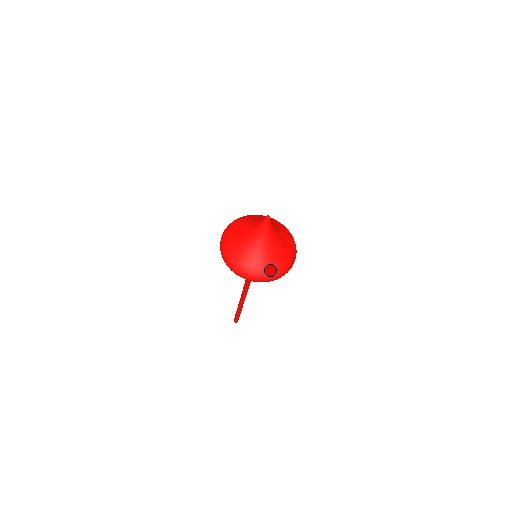
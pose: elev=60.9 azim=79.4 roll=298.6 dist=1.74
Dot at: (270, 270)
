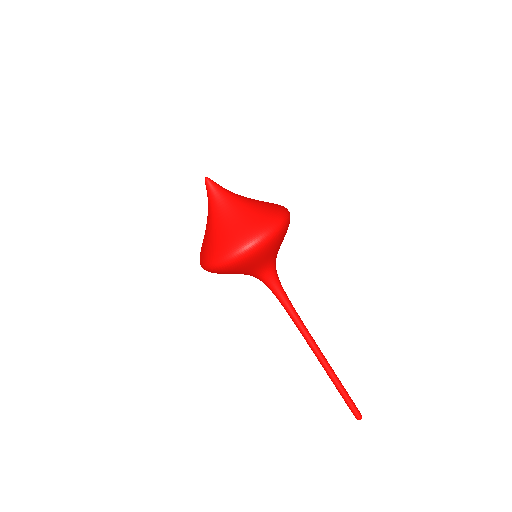
Dot at: (263, 218)
